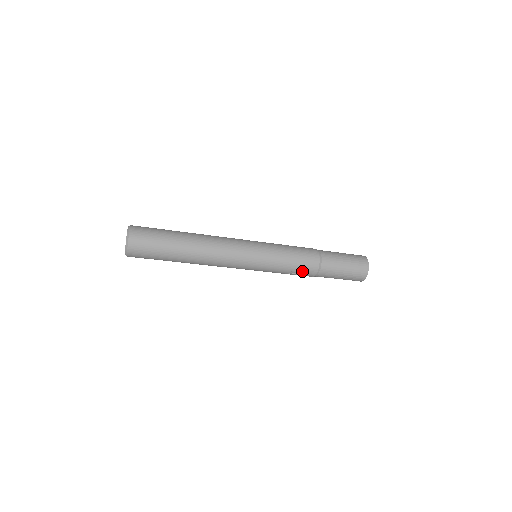
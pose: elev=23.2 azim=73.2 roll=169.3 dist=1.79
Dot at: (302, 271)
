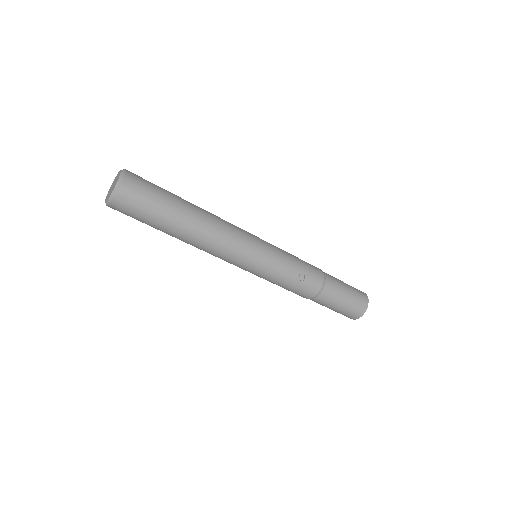
Dot at: (308, 278)
